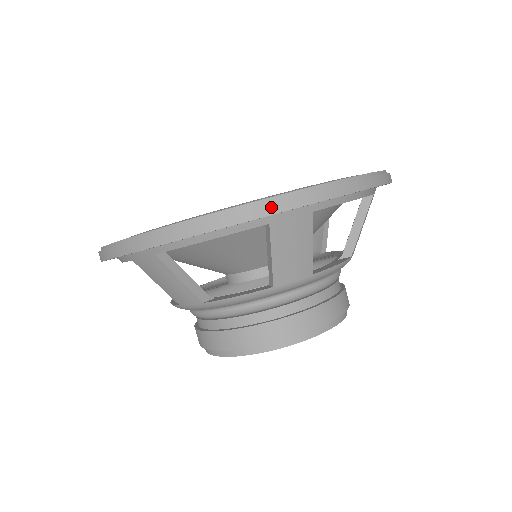
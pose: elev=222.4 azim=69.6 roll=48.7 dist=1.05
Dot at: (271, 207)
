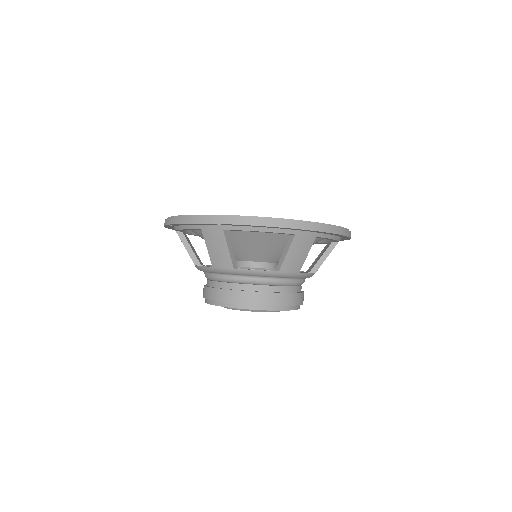
Dot at: (303, 225)
